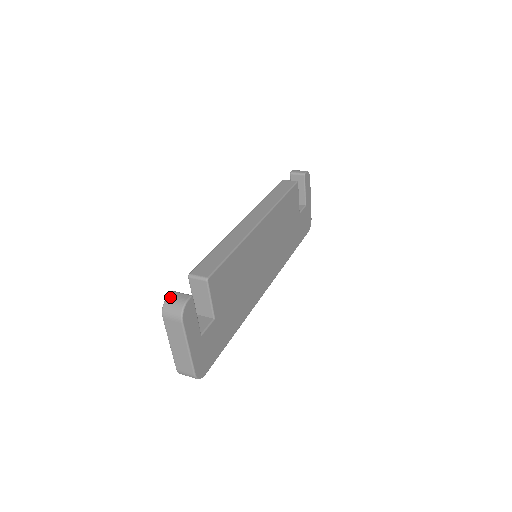
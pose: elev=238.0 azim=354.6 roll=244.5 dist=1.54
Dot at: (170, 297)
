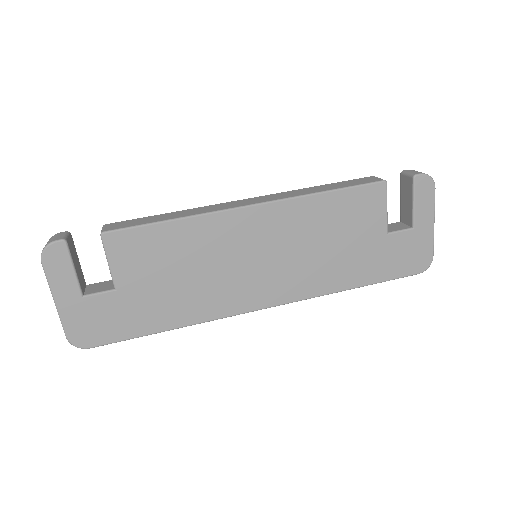
Dot at: (56, 234)
